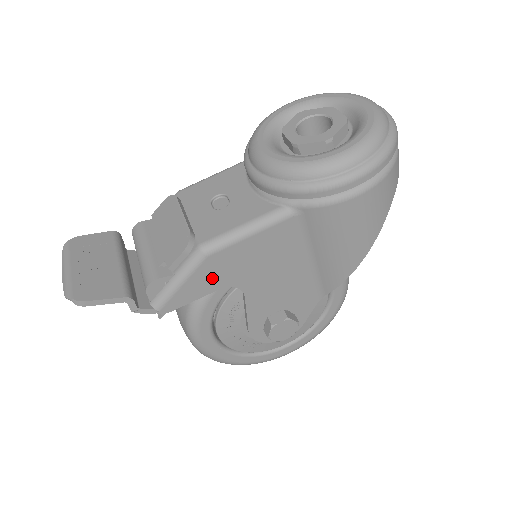
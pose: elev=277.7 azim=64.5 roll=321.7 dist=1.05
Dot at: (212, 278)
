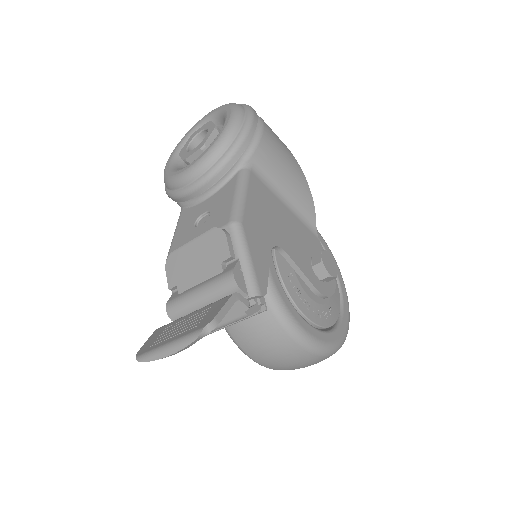
Dot at: (259, 244)
